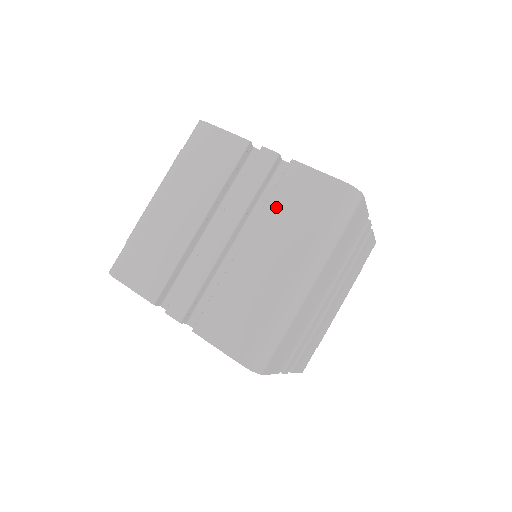
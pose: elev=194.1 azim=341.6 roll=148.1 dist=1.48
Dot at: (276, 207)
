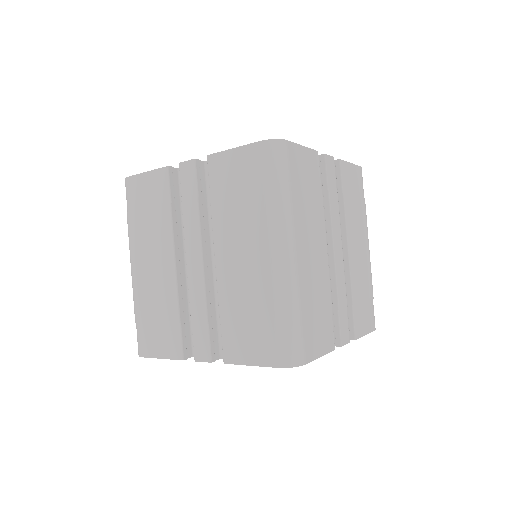
Dot at: (220, 207)
